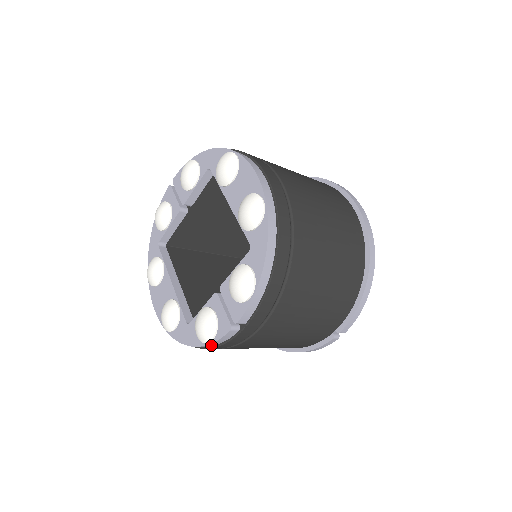
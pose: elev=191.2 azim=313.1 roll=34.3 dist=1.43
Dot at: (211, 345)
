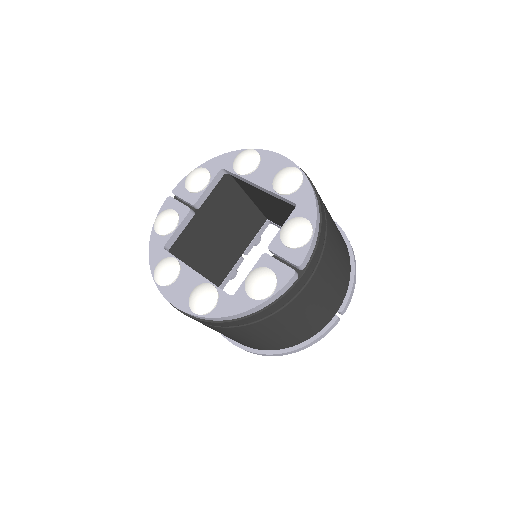
Dot at: (267, 303)
